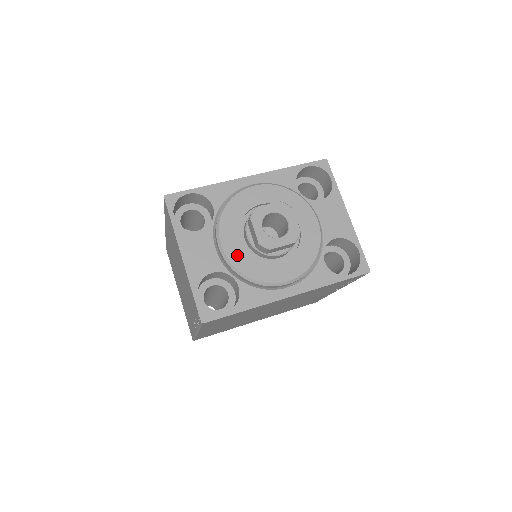
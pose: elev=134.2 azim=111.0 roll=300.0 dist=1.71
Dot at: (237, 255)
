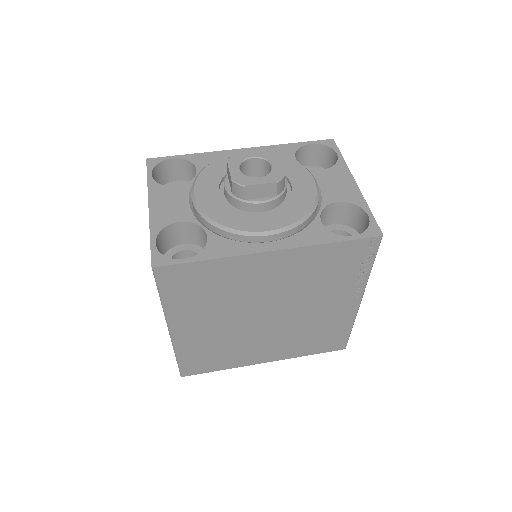
Dot at: (210, 204)
